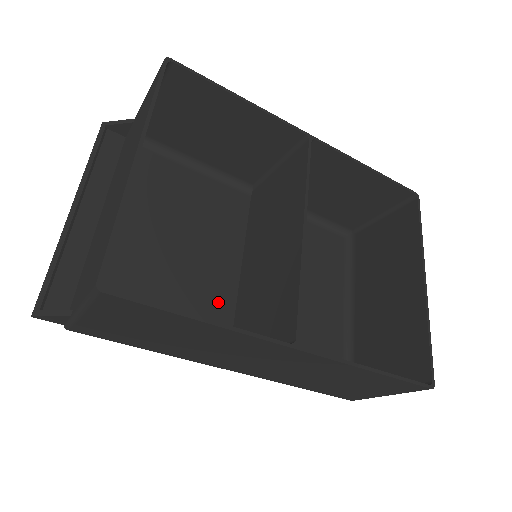
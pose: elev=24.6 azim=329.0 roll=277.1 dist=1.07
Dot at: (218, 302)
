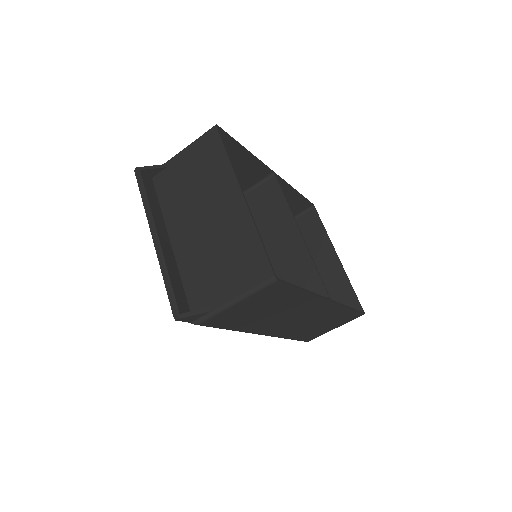
Dot at: occluded
